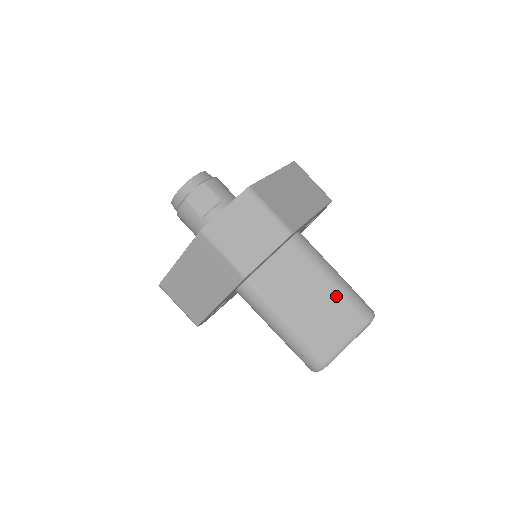
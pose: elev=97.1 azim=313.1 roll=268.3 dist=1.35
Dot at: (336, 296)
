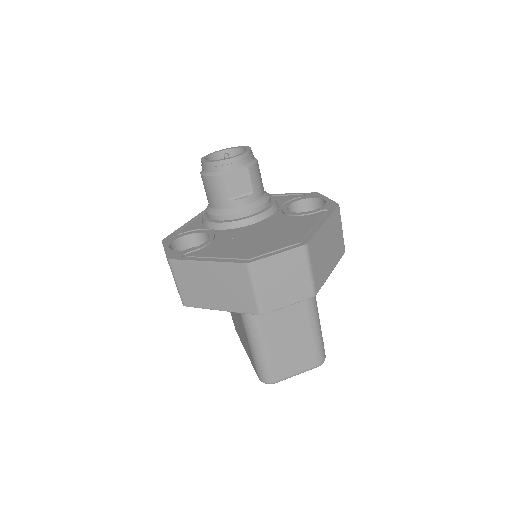
Dot at: (310, 341)
